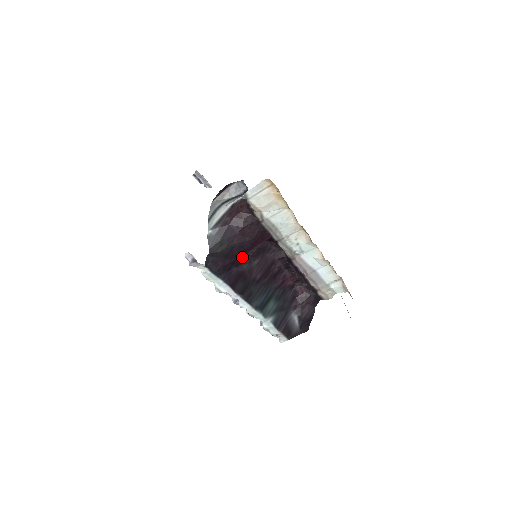
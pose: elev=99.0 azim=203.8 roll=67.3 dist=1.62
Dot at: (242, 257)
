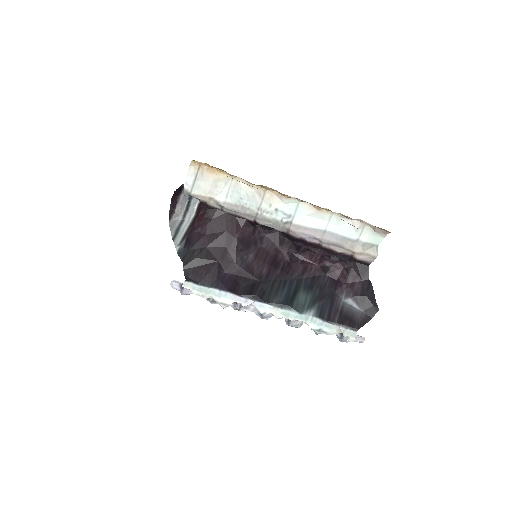
Dot at: (226, 256)
